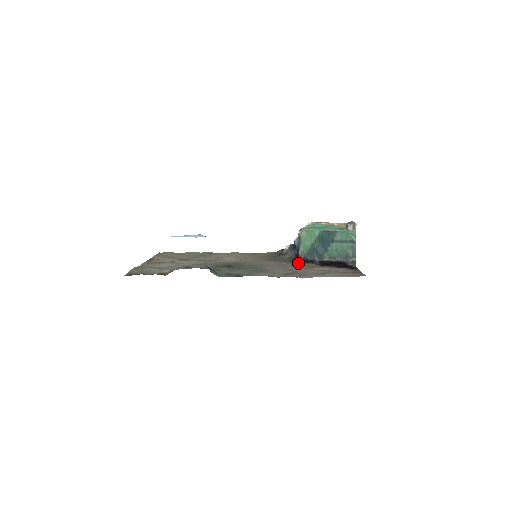
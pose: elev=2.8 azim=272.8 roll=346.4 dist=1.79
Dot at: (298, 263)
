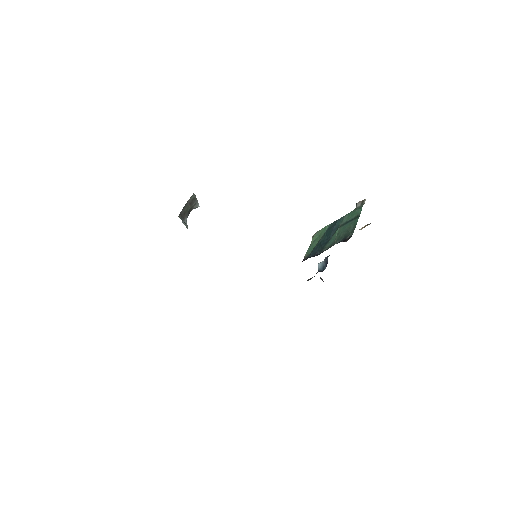
Dot at: occluded
